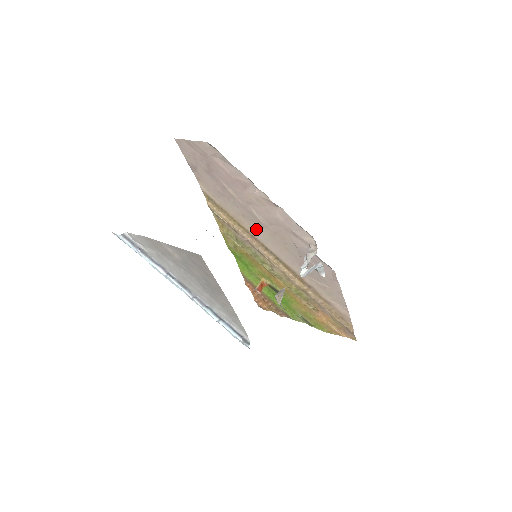
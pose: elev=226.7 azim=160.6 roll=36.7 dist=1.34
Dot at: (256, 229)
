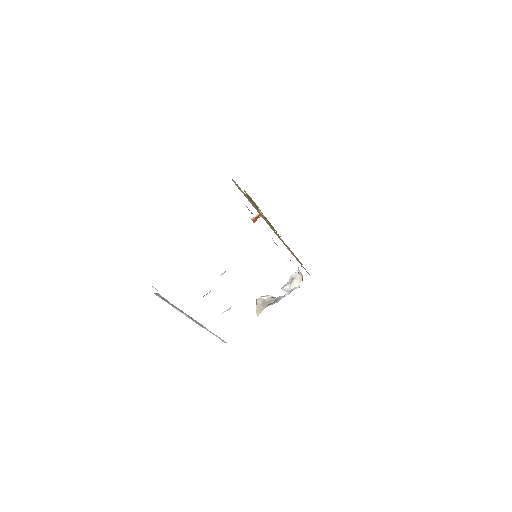
Dot at: occluded
